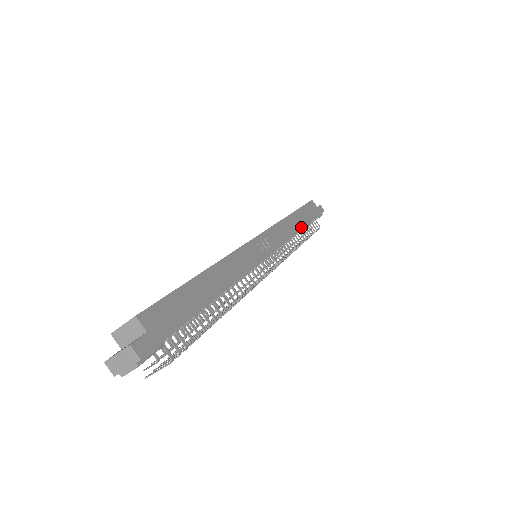
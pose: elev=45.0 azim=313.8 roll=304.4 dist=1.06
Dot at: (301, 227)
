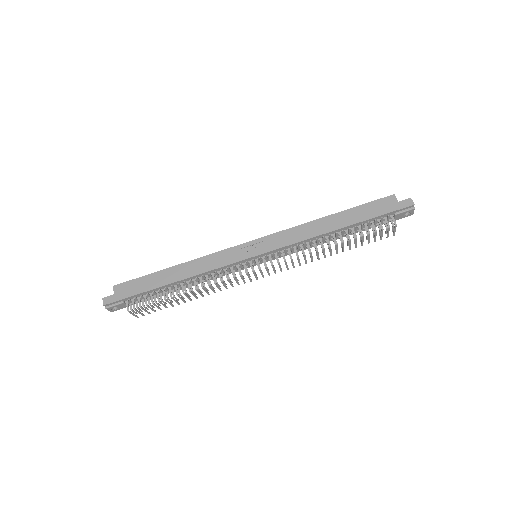
Dot at: (333, 229)
